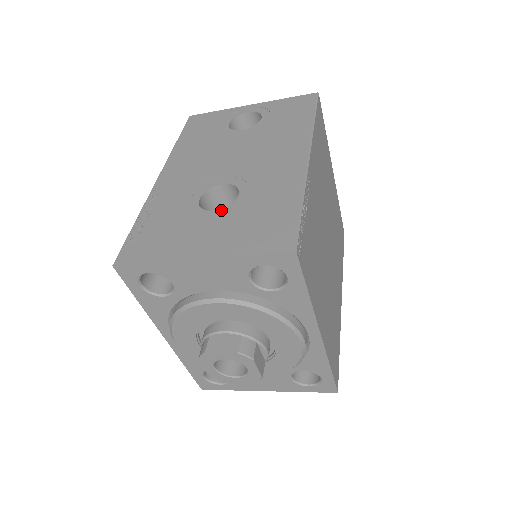
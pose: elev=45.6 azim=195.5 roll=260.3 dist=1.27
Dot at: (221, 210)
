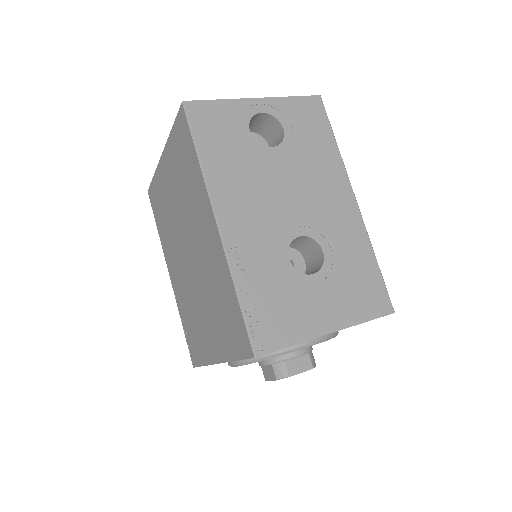
Dot at: (319, 273)
